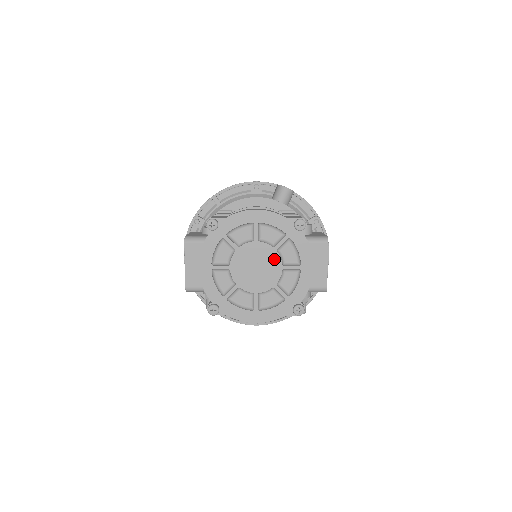
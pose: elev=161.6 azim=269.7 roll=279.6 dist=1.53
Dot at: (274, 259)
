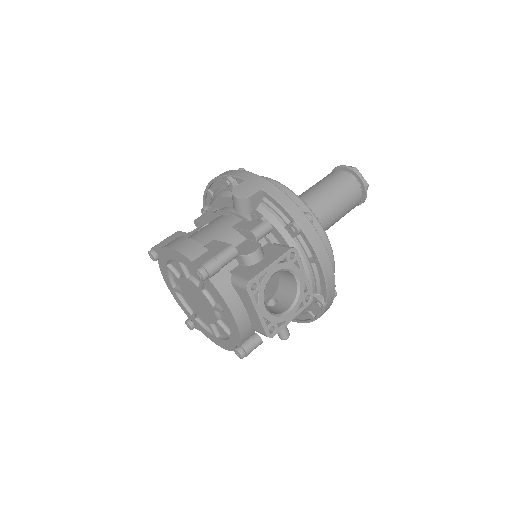
Dot at: (204, 298)
